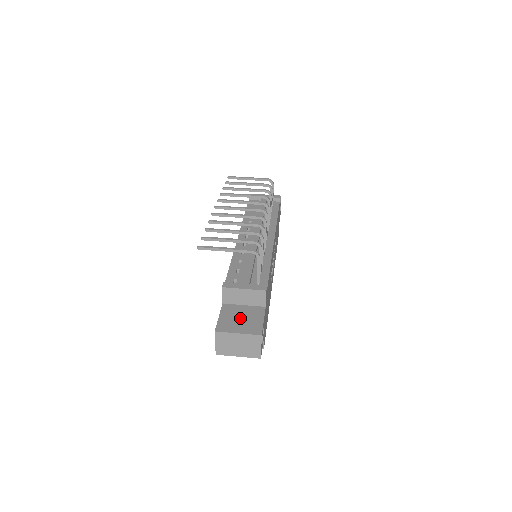
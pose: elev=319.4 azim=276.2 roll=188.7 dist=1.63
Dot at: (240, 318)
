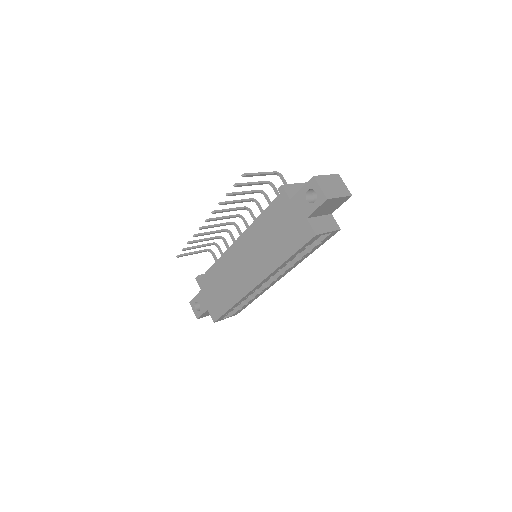
Dot at: occluded
